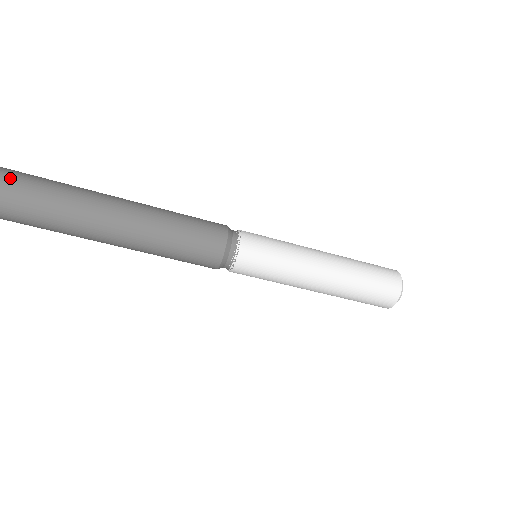
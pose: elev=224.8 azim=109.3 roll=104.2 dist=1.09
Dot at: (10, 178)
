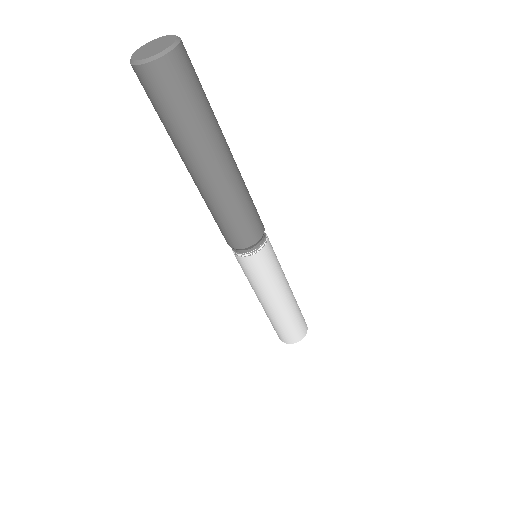
Dot at: occluded
